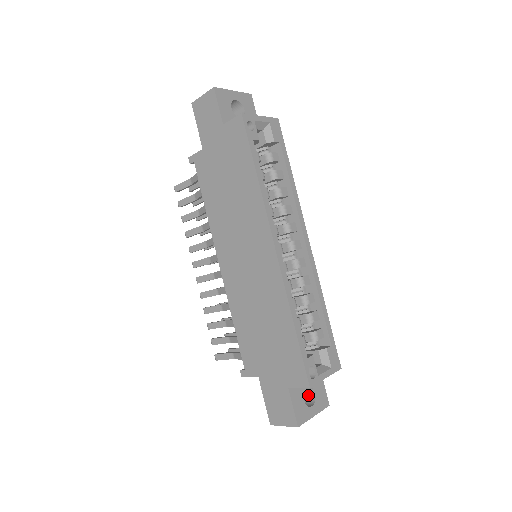
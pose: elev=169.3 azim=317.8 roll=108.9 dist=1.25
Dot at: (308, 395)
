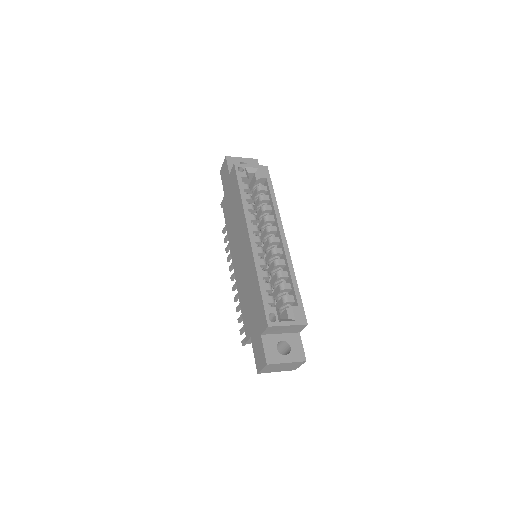
Dot at: (288, 351)
